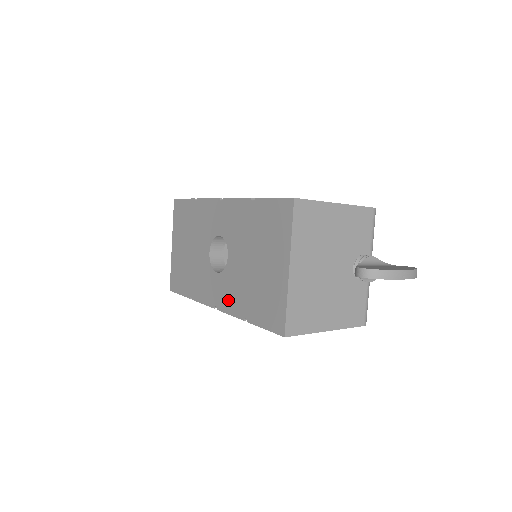
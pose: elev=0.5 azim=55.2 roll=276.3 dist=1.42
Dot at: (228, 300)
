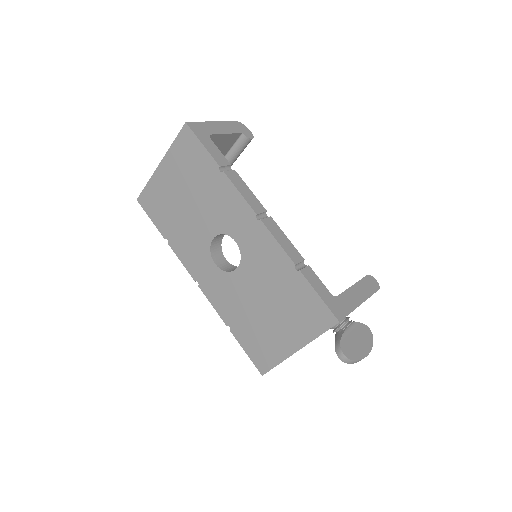
Dot at: (217, 296)
